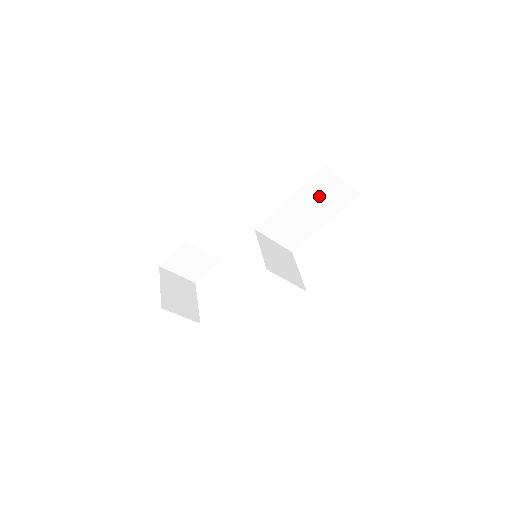
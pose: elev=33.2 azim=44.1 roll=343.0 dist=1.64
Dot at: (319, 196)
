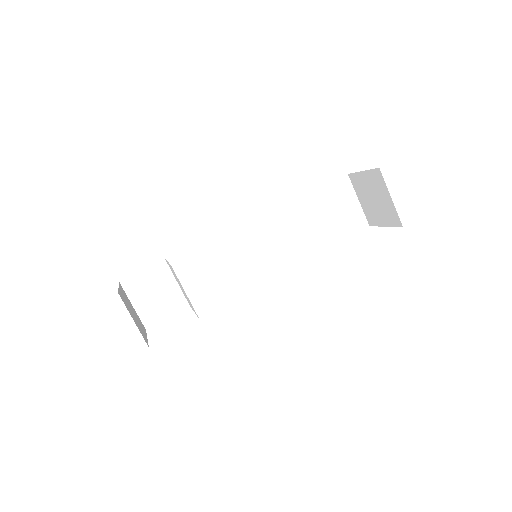
Dot at: (334, 207)
